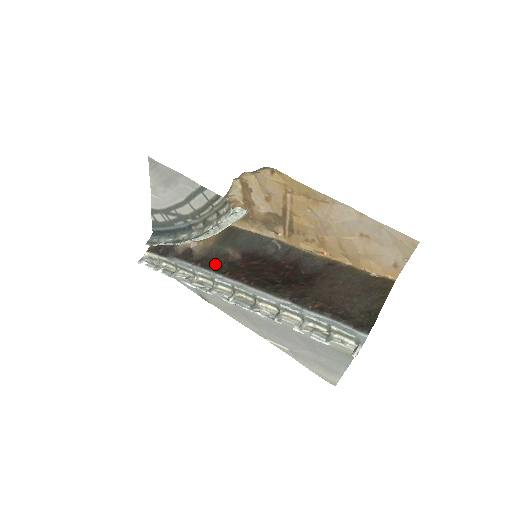
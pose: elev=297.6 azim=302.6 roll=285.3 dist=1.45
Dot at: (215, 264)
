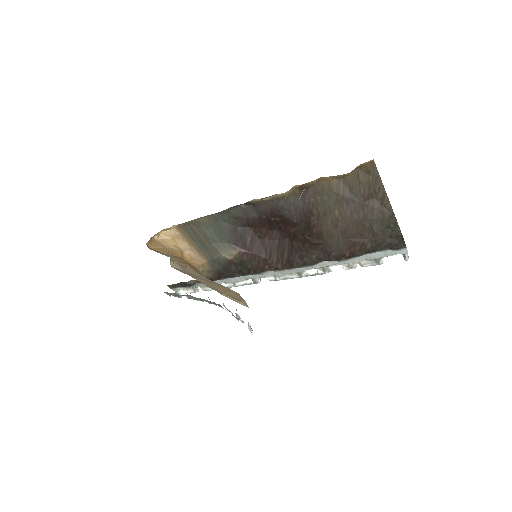
Dot at: (233, 272)
